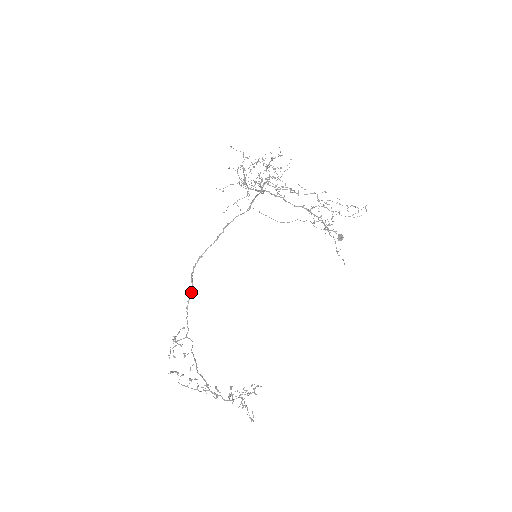
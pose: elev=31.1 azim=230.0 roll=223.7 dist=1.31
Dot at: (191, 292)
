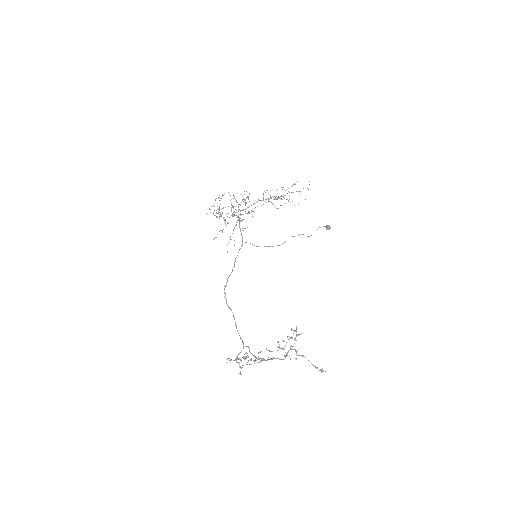
Dot at: (234, 317)
